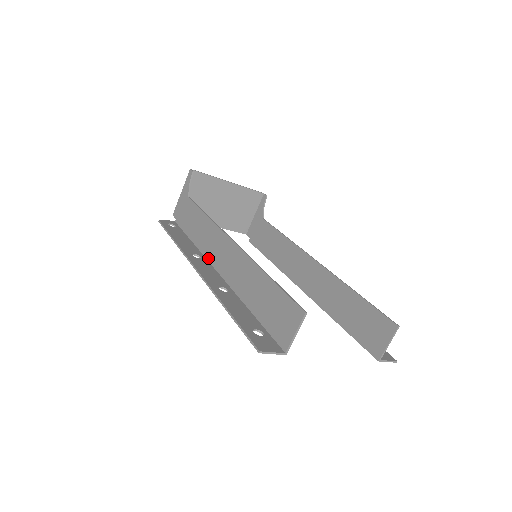
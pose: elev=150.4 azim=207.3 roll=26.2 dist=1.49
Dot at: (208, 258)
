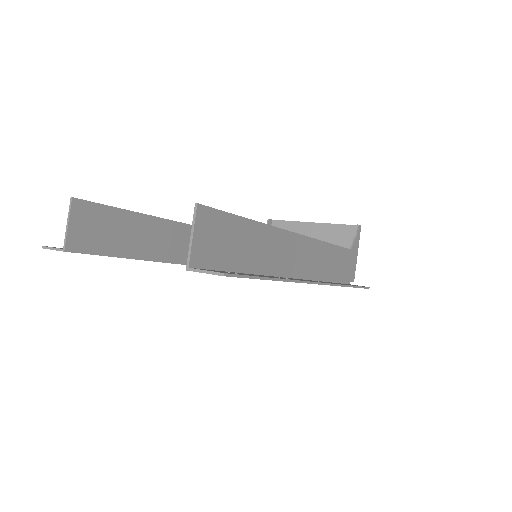
Dot at: occluded
